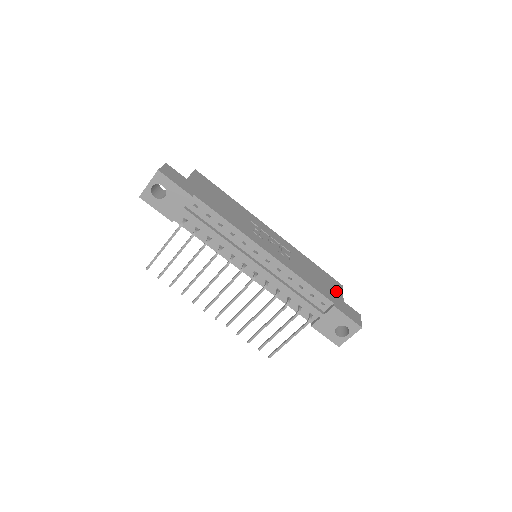
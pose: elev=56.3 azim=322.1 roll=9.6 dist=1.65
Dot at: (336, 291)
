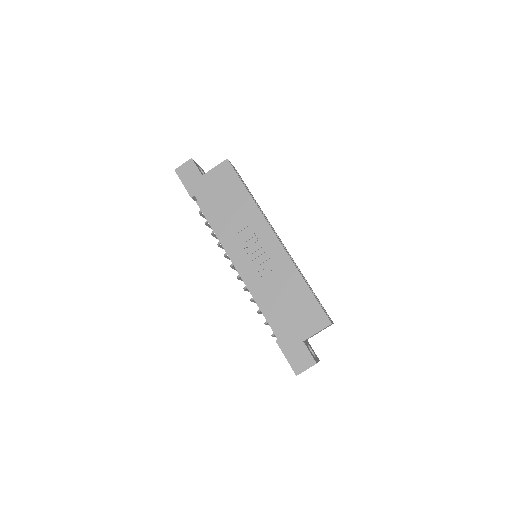
Dot at: (305, 327)
